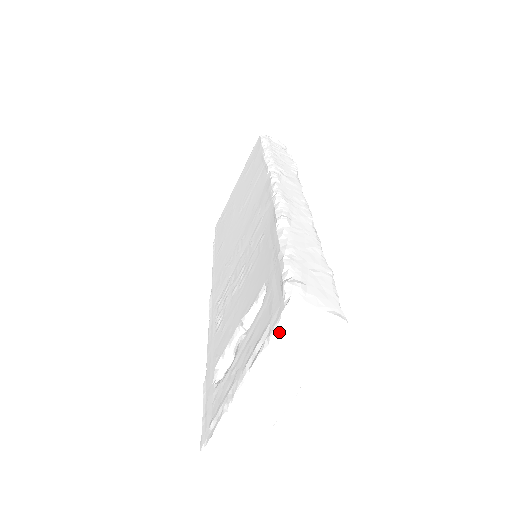
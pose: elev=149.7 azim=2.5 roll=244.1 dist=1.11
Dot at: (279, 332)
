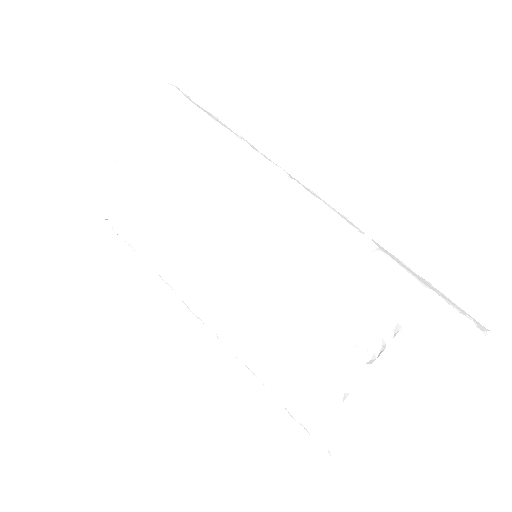
Dot at: (467, 362)
